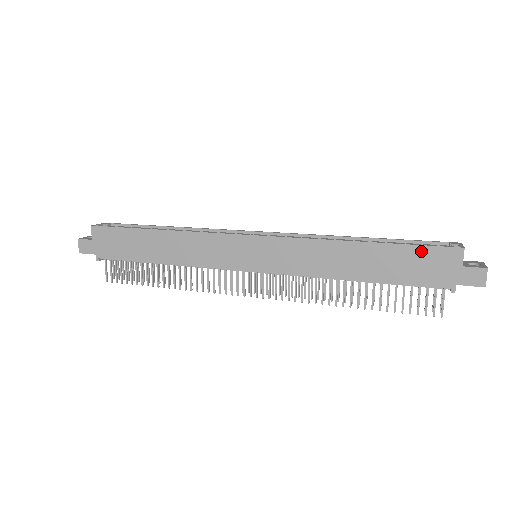
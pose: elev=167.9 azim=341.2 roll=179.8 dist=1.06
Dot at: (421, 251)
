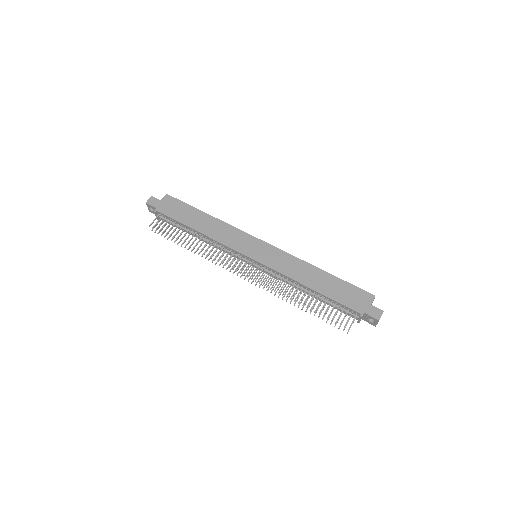
Dot at: (353, 288)
